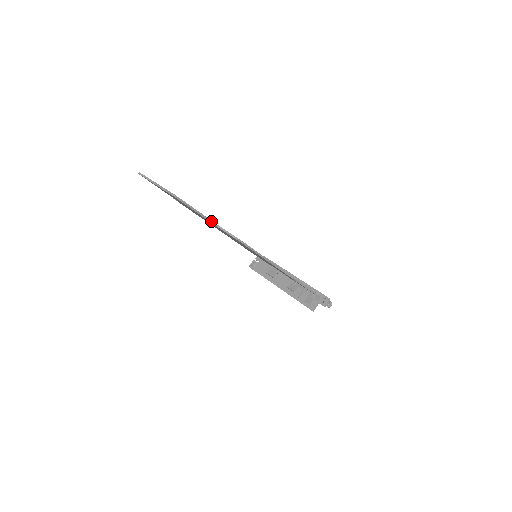
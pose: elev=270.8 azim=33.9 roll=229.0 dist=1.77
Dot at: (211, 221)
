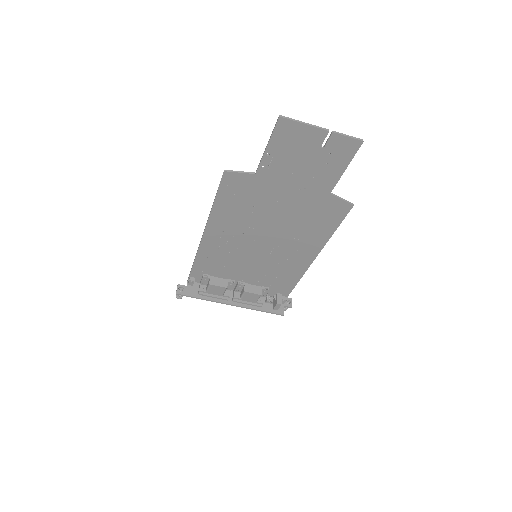
Dot at: (335, 185)
